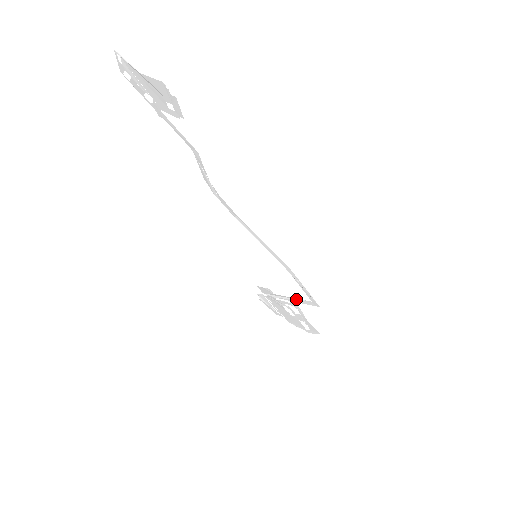
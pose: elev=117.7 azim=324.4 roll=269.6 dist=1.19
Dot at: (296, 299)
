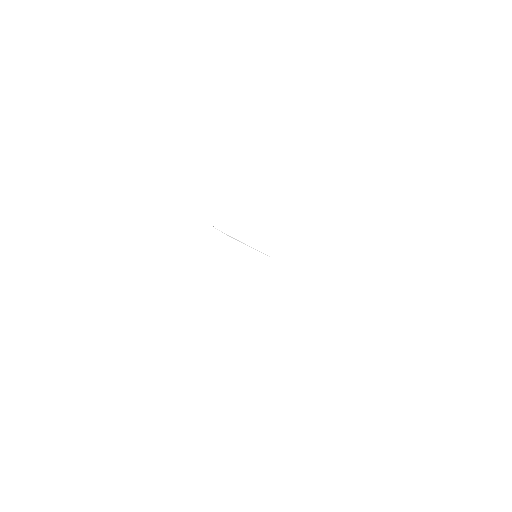
Dot at: (259, 251)
